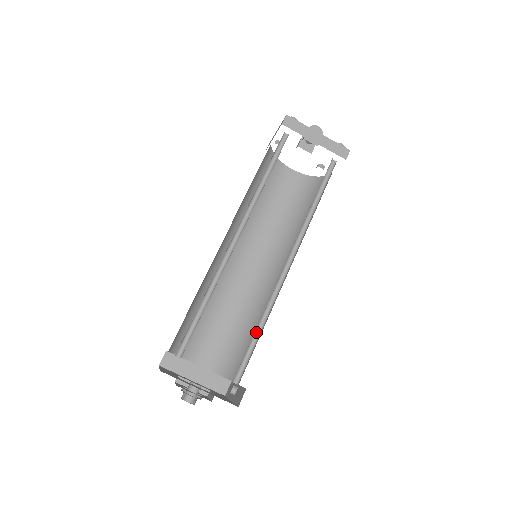
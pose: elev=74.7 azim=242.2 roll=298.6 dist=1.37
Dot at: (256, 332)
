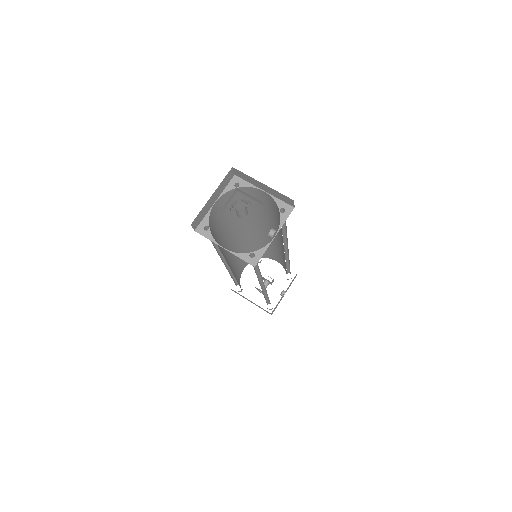
Dot at: occluded
